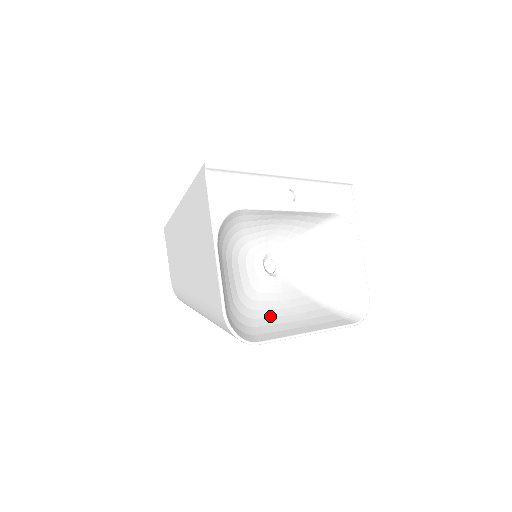
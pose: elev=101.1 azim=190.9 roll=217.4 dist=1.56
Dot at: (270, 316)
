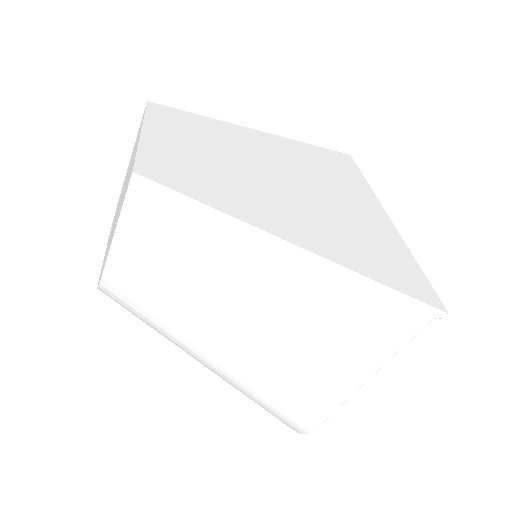
Dot at: occluded
